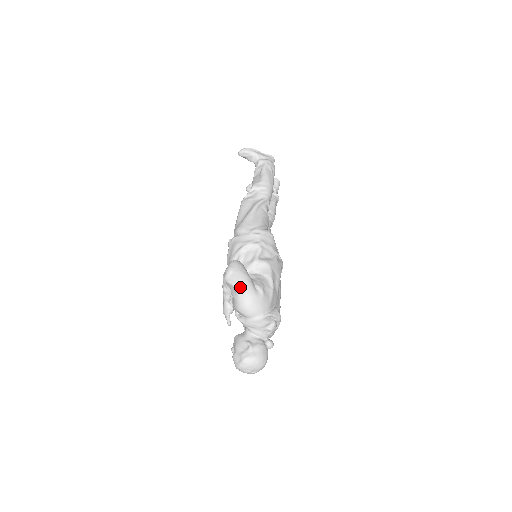
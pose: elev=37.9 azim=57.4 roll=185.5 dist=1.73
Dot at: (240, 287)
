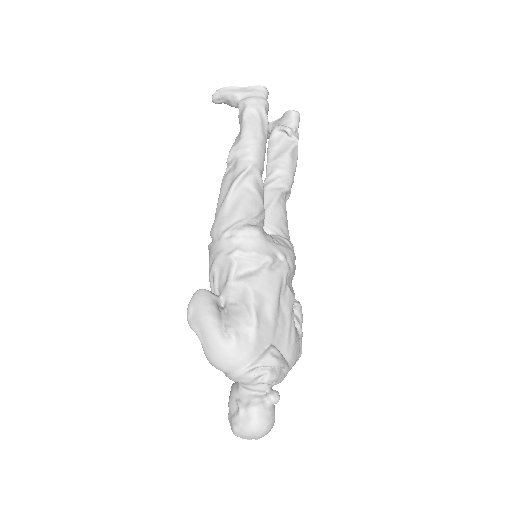
Dot at: (202, 335)
